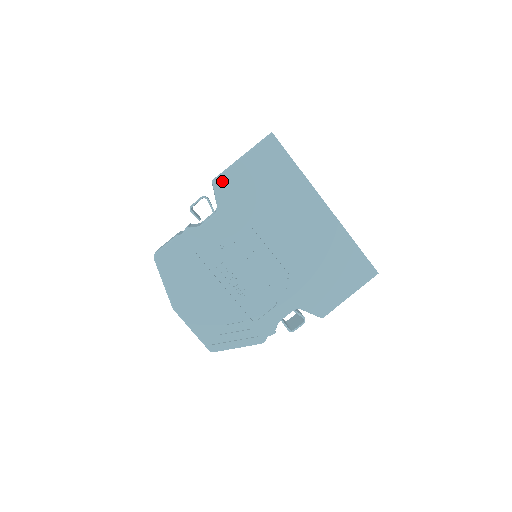
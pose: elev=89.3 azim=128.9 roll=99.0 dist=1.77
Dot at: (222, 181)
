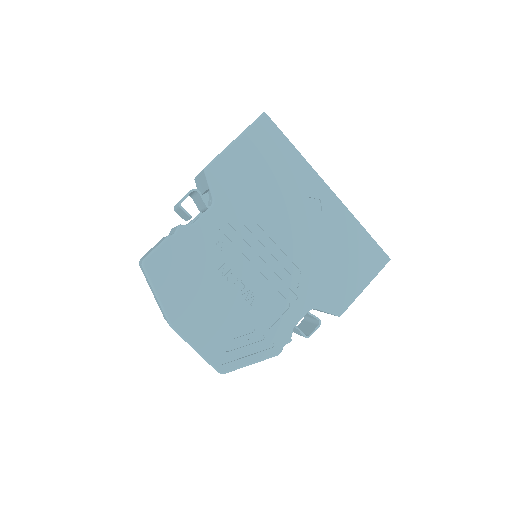
Dot at: (215, 168)
